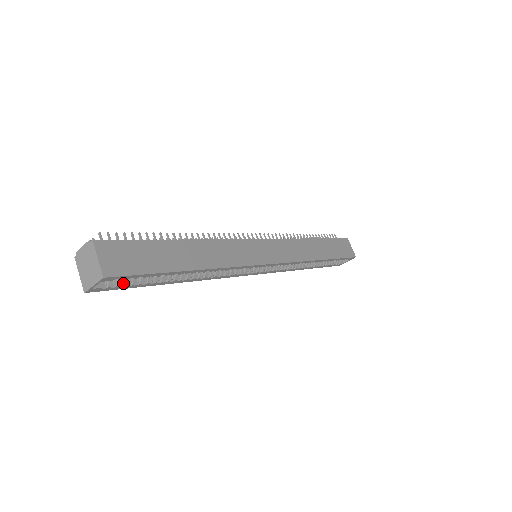
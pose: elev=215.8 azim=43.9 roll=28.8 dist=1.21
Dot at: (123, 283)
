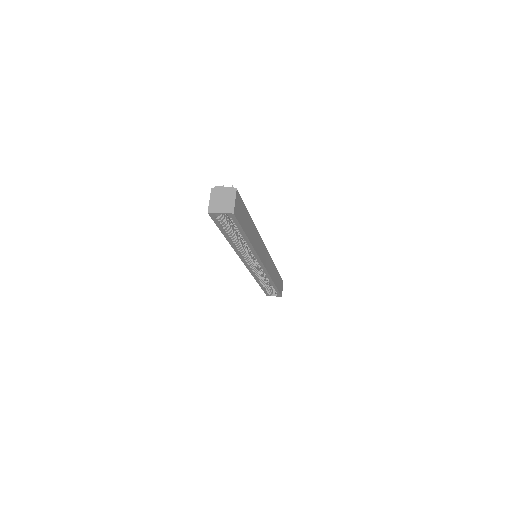
Dot at: (222, 222)
